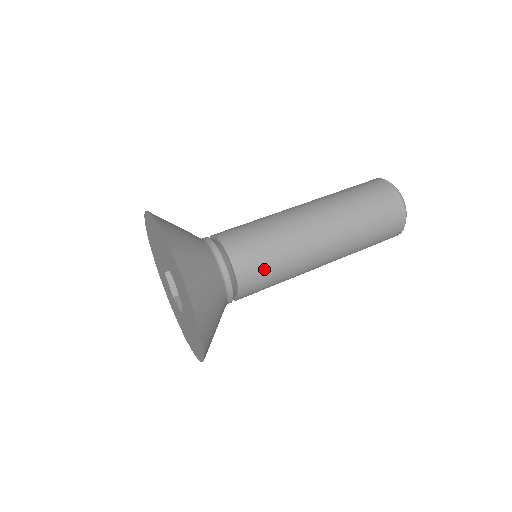
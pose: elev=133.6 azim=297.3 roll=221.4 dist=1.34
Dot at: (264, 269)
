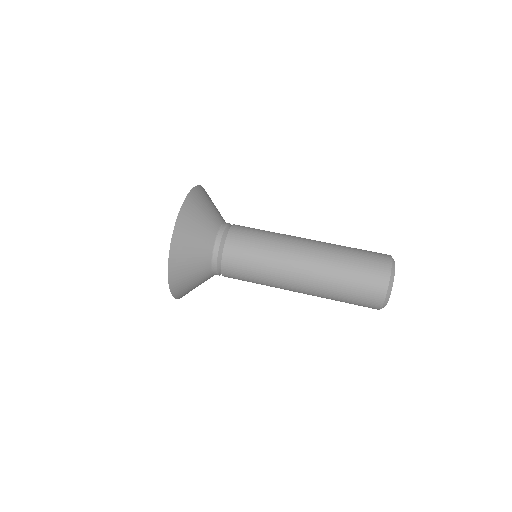
Dot at: (248, 247)
